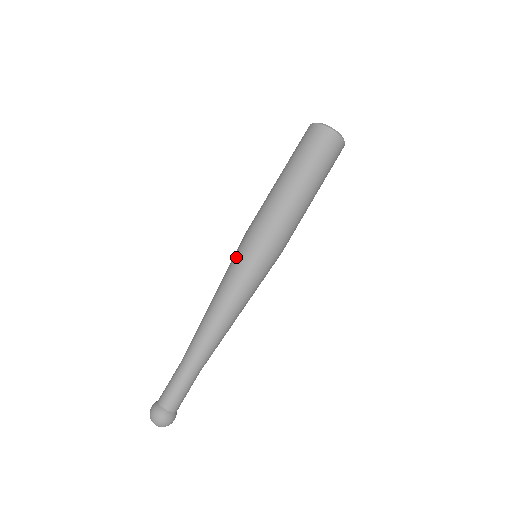
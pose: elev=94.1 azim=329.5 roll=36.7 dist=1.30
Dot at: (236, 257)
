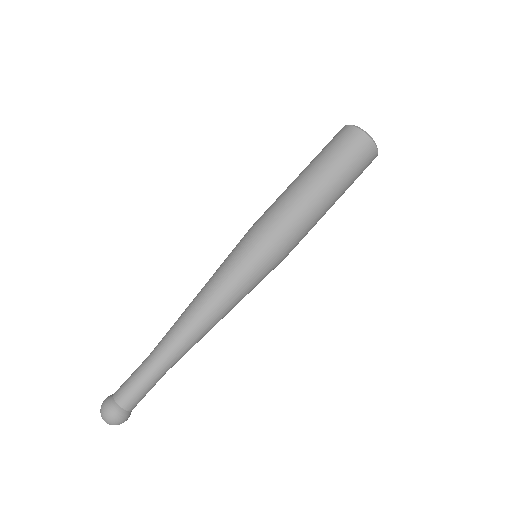
Dot at: occluded
